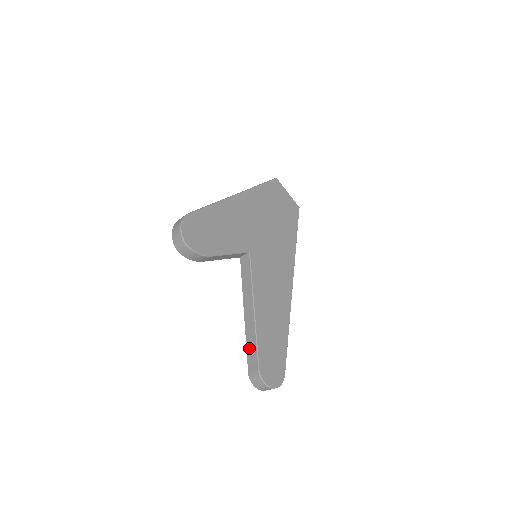
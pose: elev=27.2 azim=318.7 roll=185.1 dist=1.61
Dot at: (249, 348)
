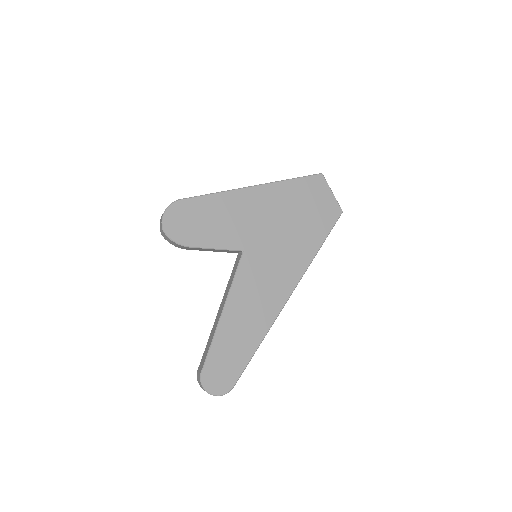
Dot at: (206, 347)
